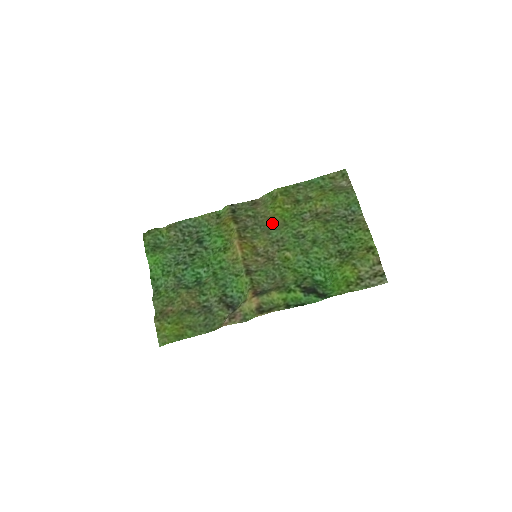
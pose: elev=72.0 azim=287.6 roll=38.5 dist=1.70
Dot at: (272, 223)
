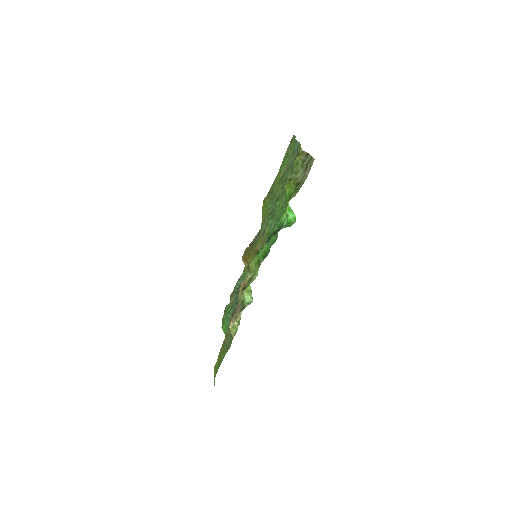
Dot at: (262, 223)
